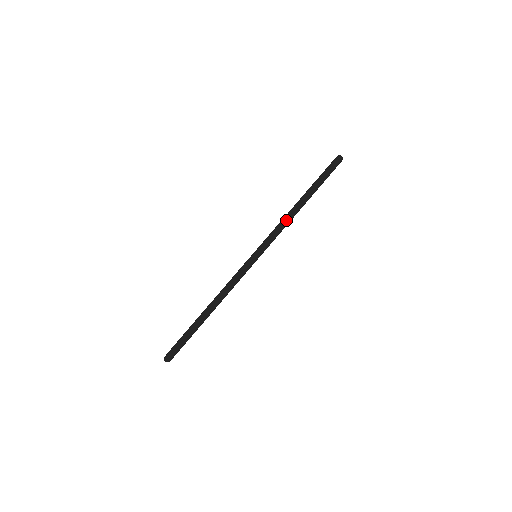
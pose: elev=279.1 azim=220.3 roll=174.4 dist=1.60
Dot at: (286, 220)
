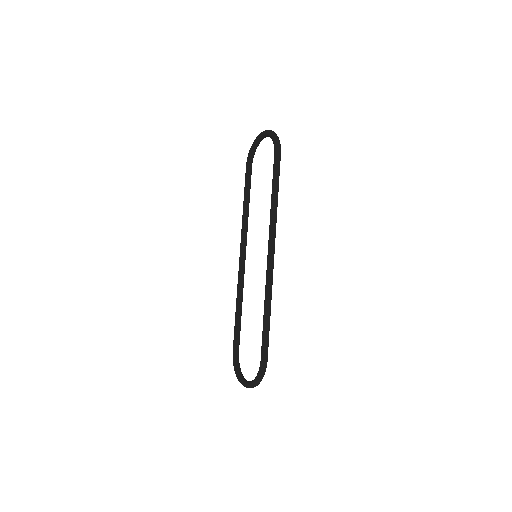
Dot at: (275, 214)
